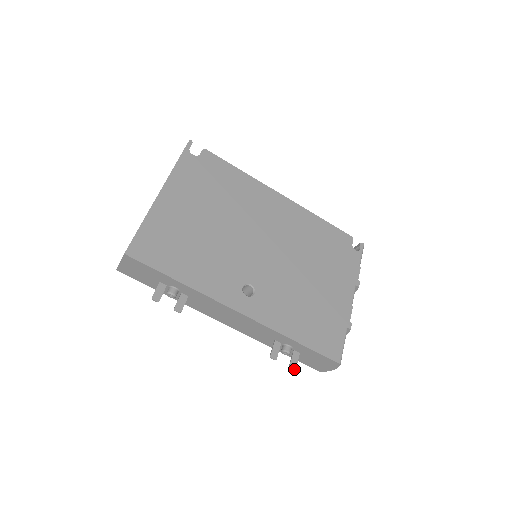
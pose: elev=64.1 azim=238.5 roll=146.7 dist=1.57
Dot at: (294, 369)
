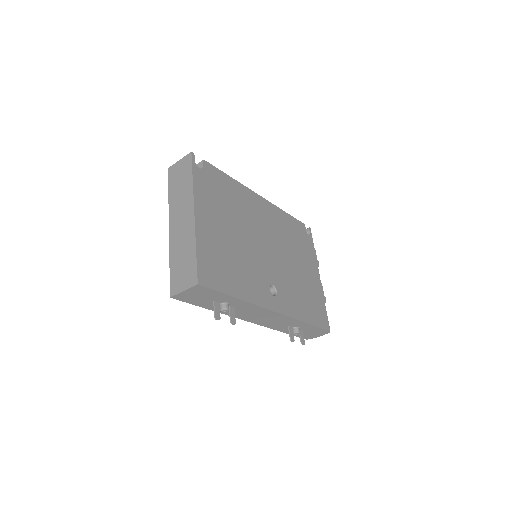
Dot at: occluded
